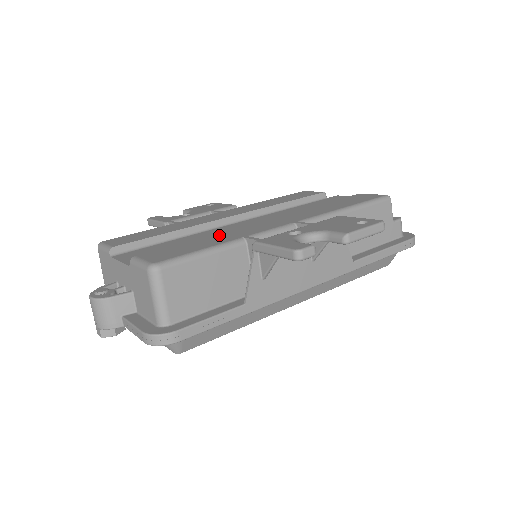
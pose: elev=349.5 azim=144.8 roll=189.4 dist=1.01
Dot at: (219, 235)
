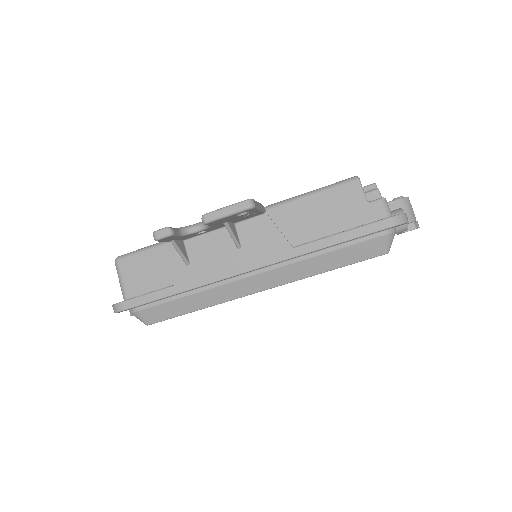
Dot at: occluded
